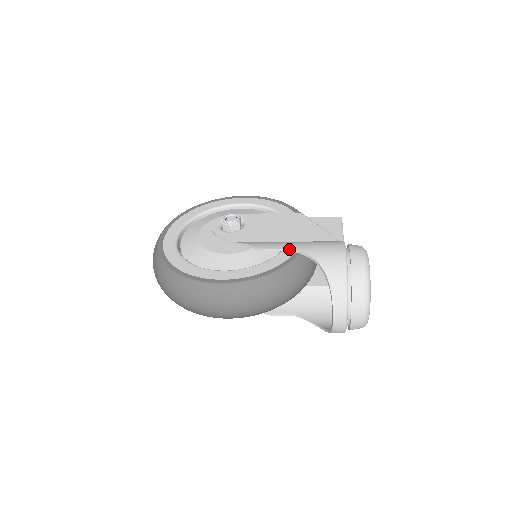
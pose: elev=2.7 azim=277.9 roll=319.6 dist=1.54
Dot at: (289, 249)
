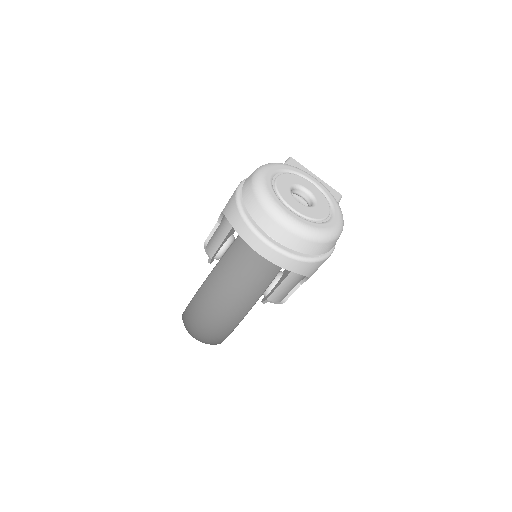
Dot at: (217, 224)
